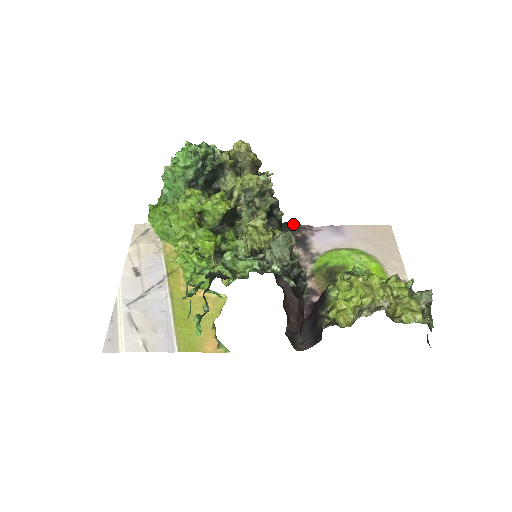
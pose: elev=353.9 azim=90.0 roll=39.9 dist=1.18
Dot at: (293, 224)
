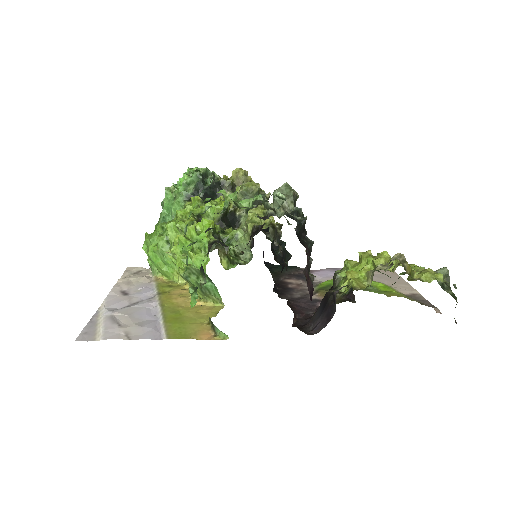
Dot at: (291, 266)
